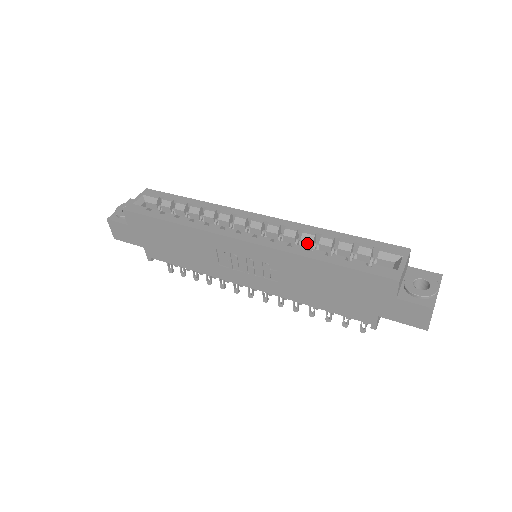
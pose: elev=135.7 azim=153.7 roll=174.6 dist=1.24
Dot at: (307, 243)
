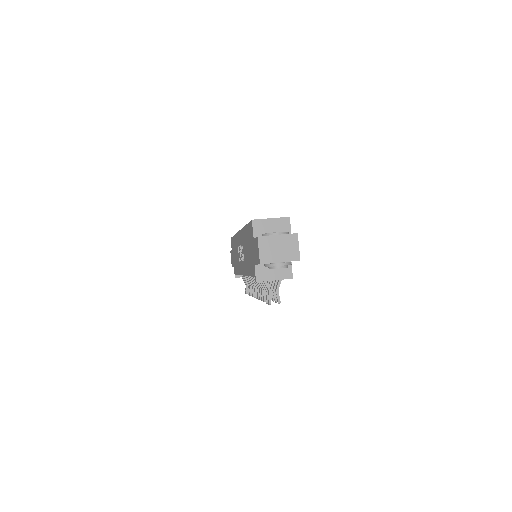
Dot at: occluded
